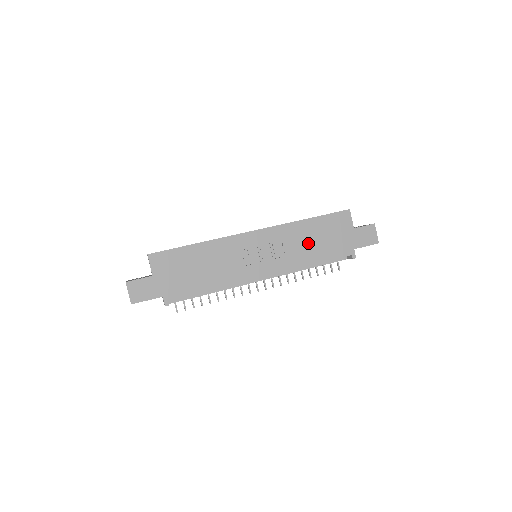
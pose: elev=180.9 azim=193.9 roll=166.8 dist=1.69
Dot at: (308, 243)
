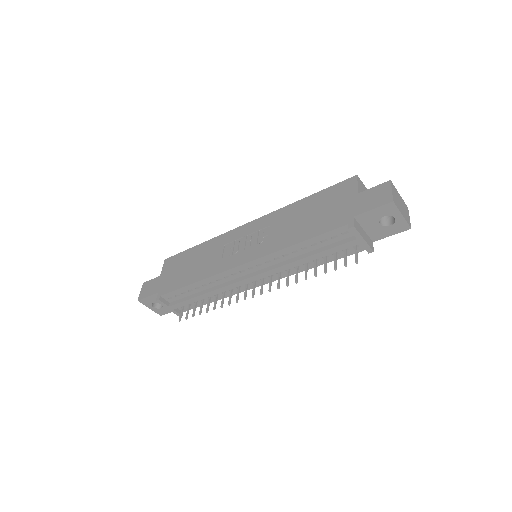
Dot at: (296, 223)
